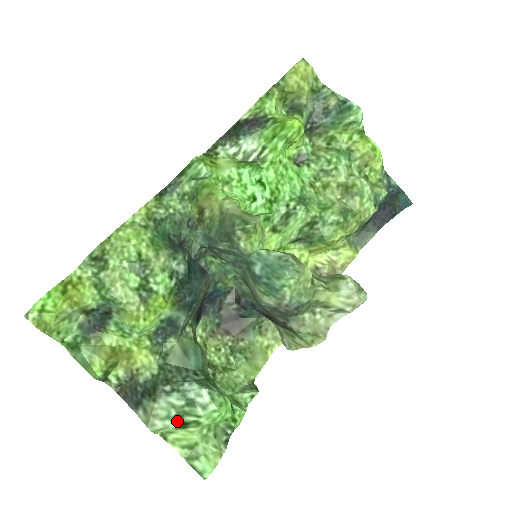
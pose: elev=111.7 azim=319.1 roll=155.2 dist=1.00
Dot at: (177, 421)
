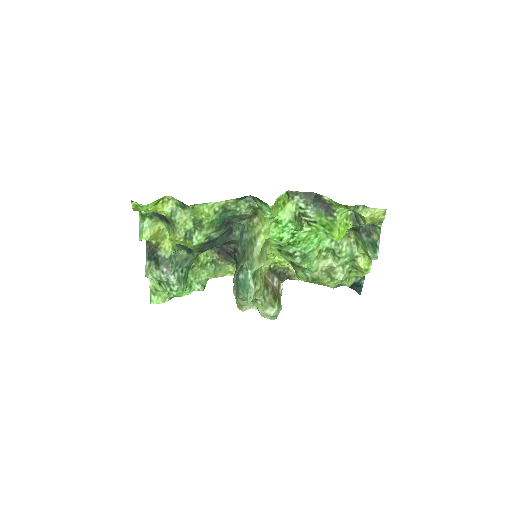
Dot at: (158, 281)
